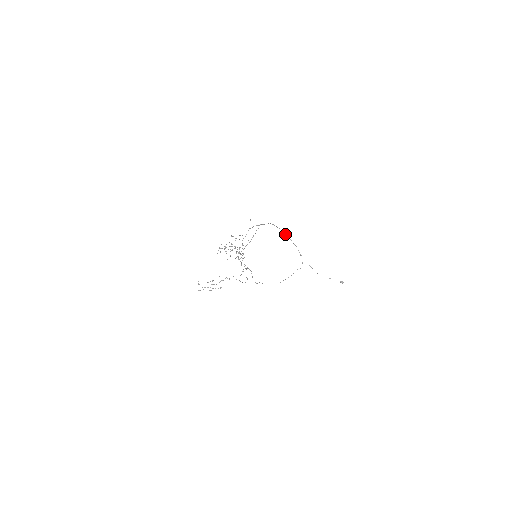
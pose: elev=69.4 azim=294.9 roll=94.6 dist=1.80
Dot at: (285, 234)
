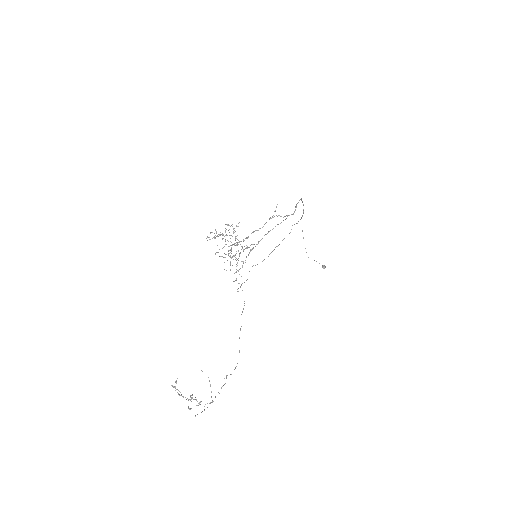
Dot at: occluded
